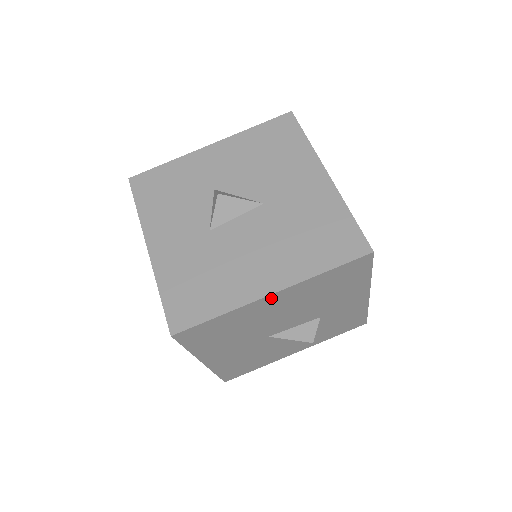
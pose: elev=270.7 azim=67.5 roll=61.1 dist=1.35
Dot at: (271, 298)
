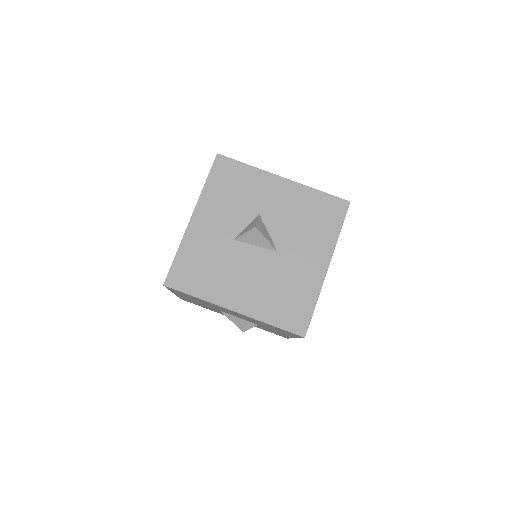
Dot at: (232, 311)
